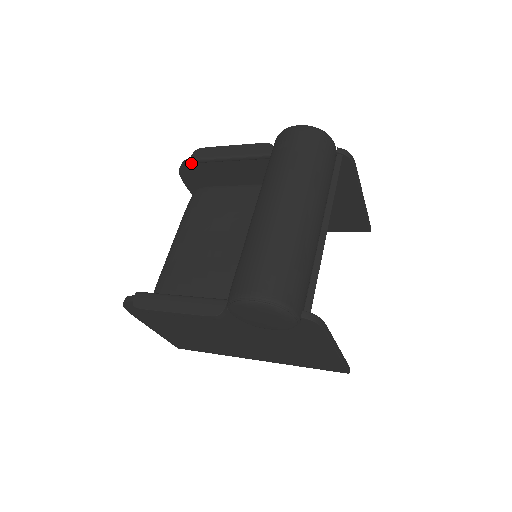
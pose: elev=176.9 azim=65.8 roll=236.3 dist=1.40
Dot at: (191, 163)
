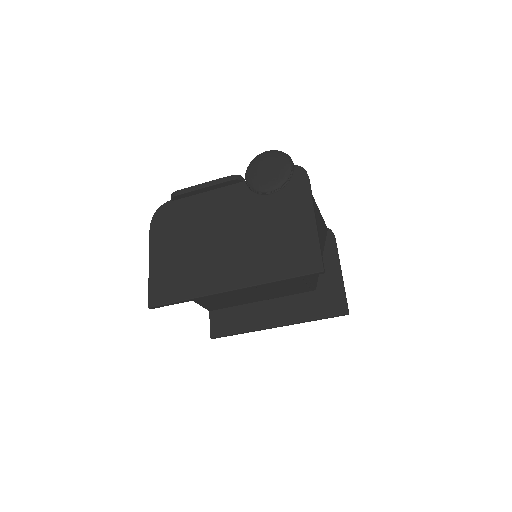
Dot at: occluded
